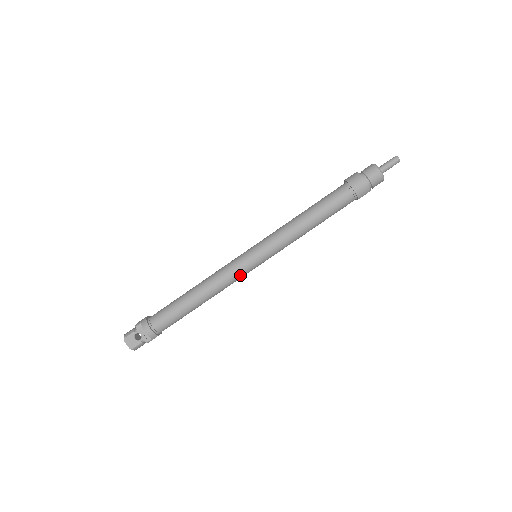
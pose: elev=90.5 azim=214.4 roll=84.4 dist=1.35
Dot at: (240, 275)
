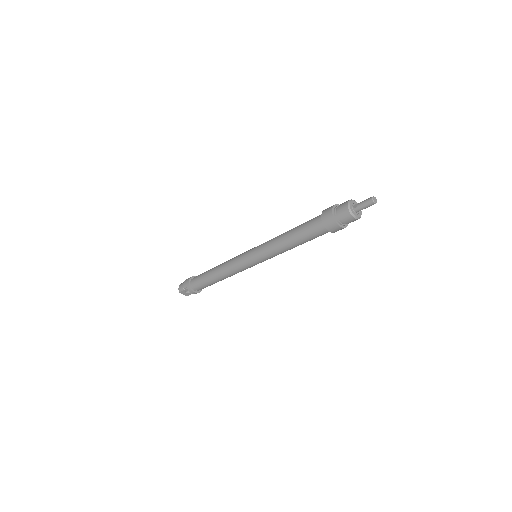
Dot at: occluded
